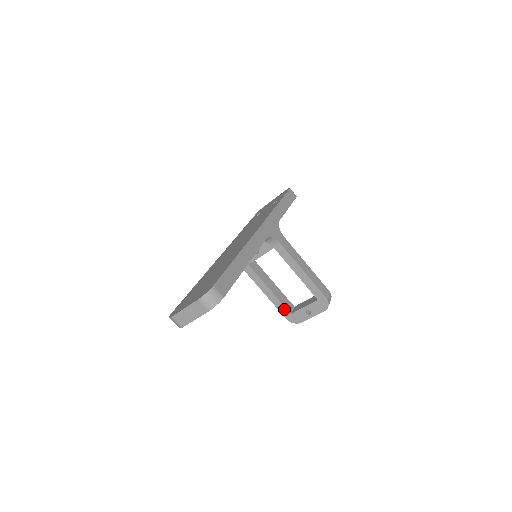
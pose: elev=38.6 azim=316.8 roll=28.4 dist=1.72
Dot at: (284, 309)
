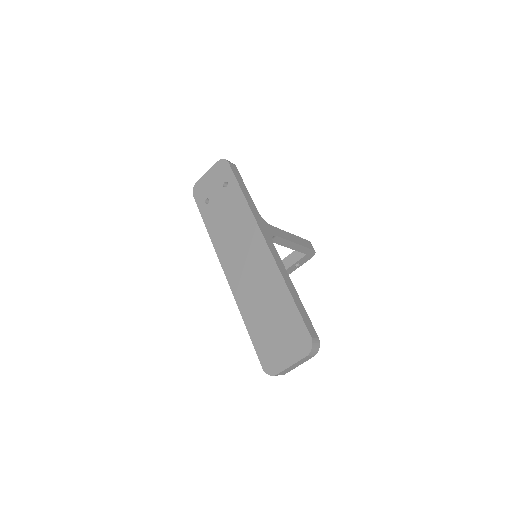
Dot at: occluded
